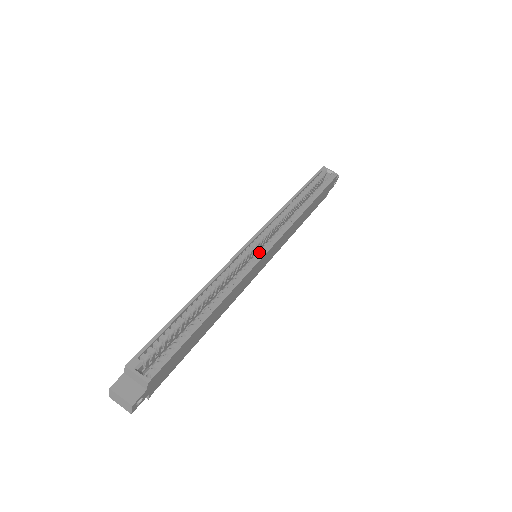
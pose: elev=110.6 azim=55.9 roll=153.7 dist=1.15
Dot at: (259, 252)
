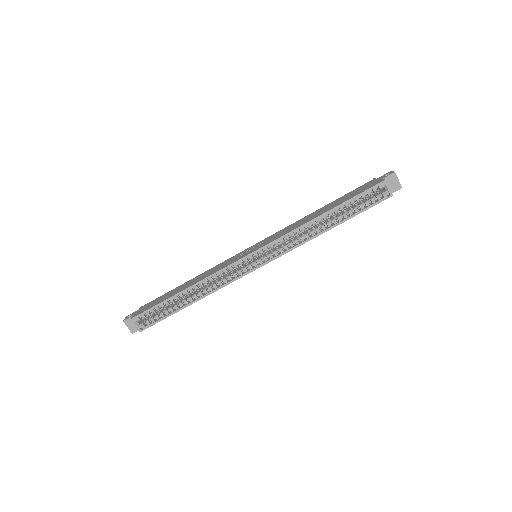
Dot at: (253, 263)
